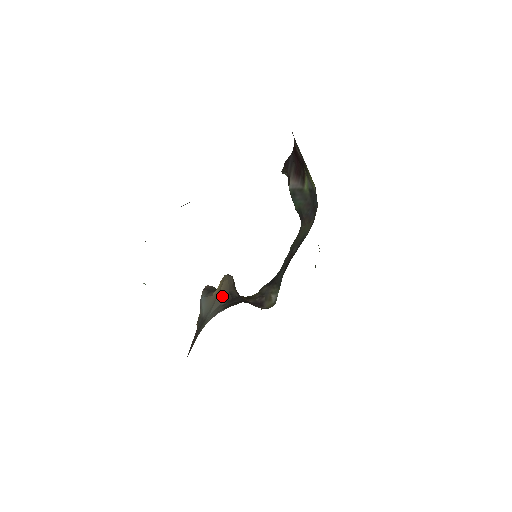
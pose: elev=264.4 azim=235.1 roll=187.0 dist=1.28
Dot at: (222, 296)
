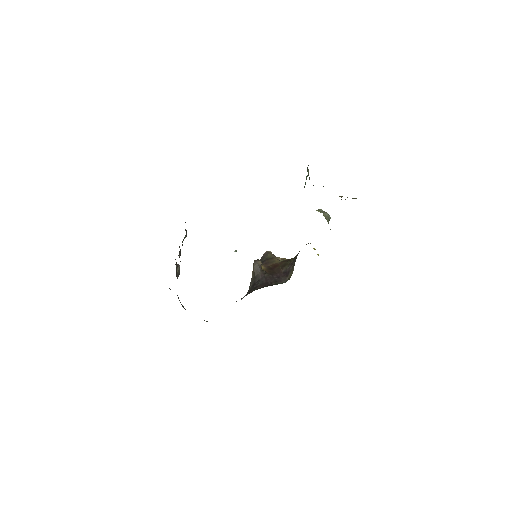
Dot at: (252, 279)
